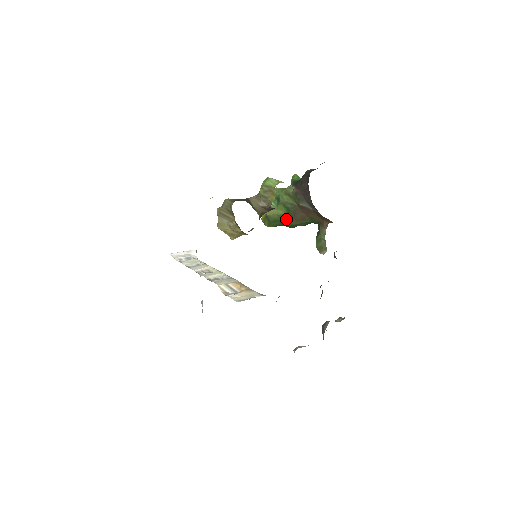
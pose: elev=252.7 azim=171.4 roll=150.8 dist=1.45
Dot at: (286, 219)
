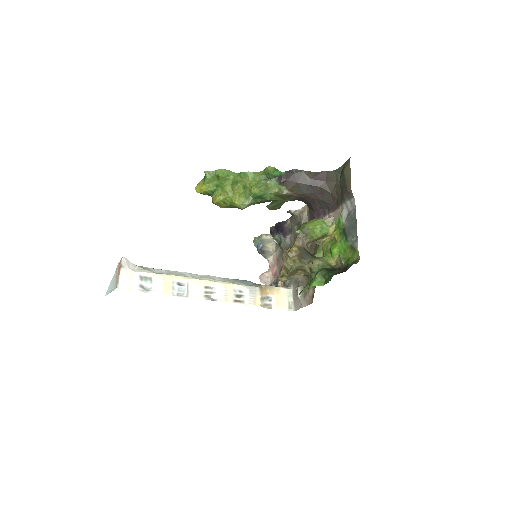
Dot at: occluded
